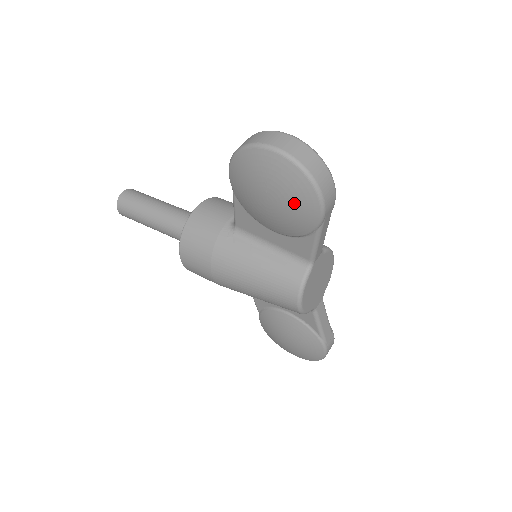
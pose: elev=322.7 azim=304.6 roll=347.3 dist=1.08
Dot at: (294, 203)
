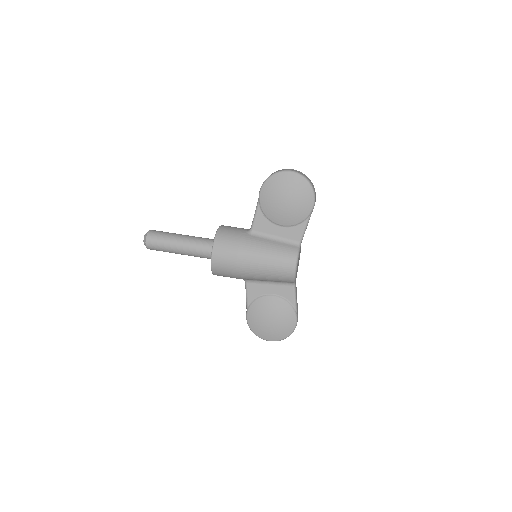
Dot at: (301, 199)
